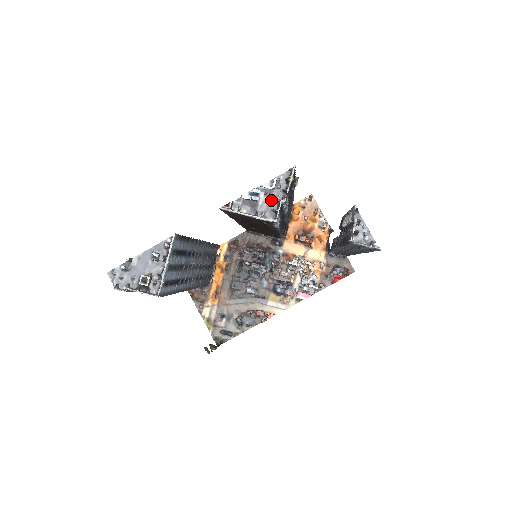
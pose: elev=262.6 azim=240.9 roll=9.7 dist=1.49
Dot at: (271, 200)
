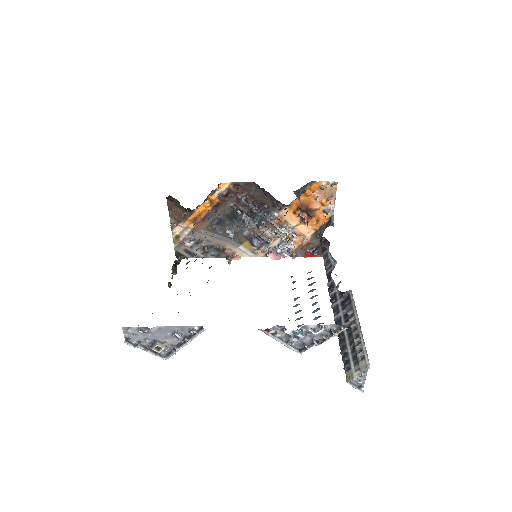
Dot at: (307, 337)
